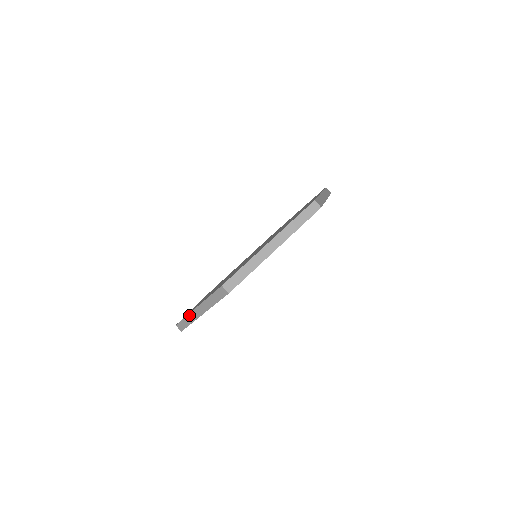
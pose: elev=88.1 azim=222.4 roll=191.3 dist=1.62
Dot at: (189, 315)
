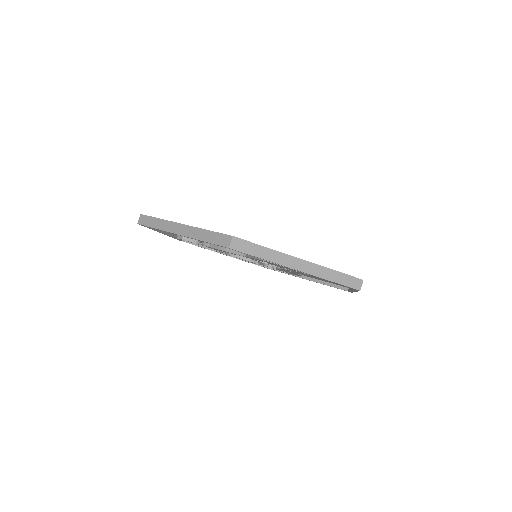
Dot at: (166, 221)
